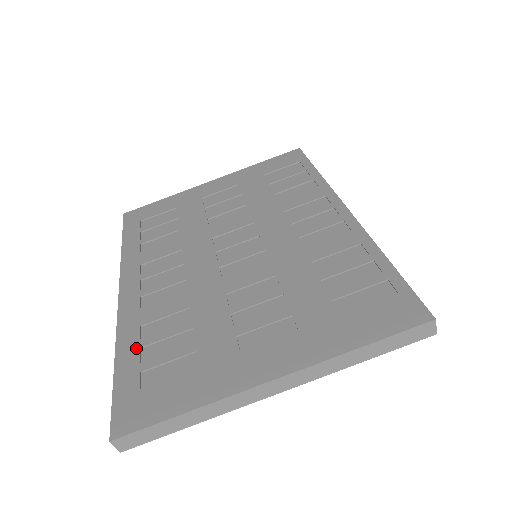
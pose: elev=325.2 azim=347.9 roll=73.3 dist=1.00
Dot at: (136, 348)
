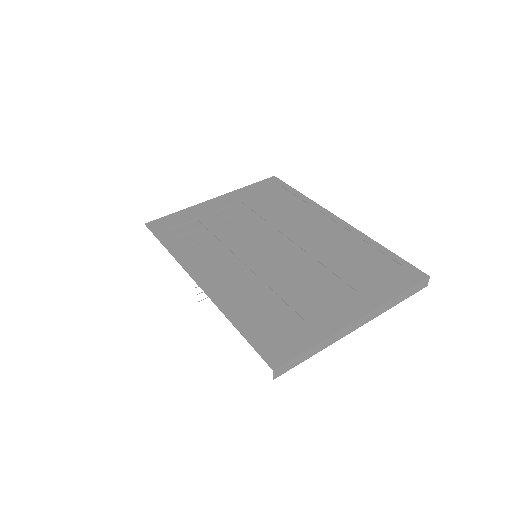
Dot at: (246, 316)
